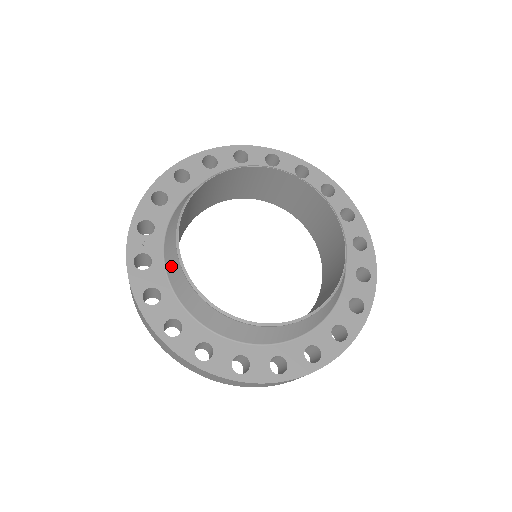
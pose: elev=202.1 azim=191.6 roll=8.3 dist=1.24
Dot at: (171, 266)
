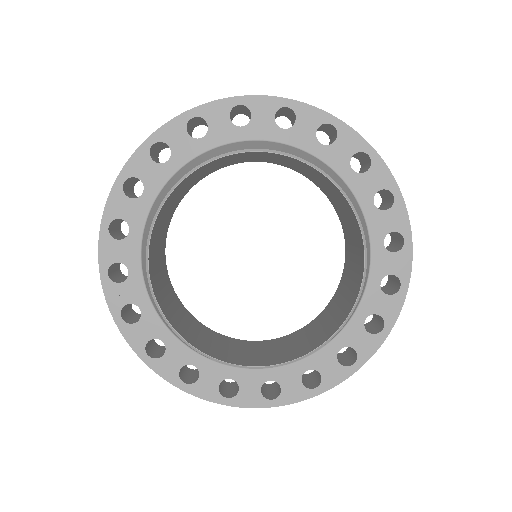
Dot at: occluded
